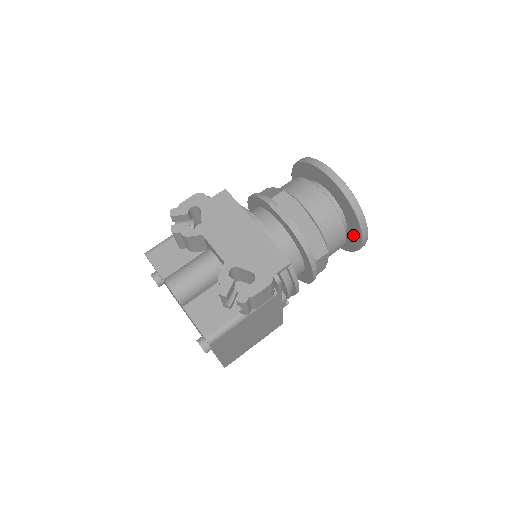
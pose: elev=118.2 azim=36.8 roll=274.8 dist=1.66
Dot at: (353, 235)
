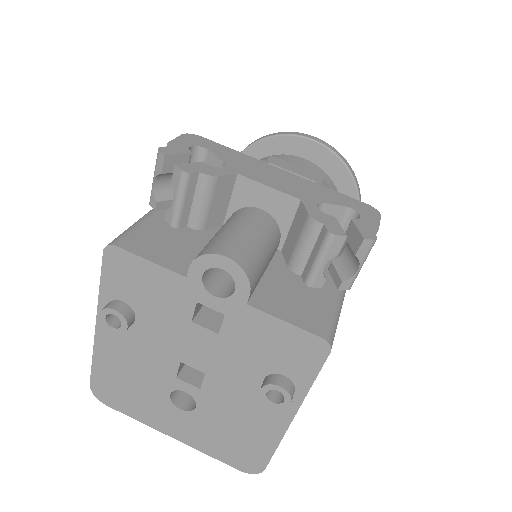
Dot at: occluded
